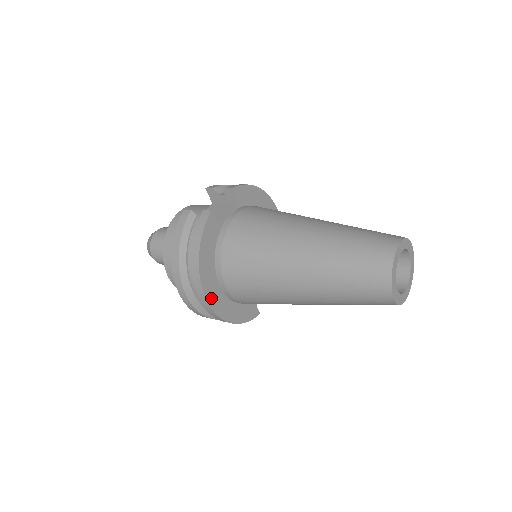
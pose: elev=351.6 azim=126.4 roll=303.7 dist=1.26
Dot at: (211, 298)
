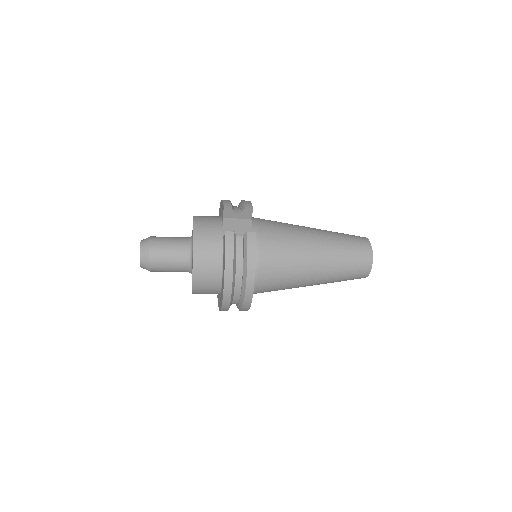
Dot at: occluded
